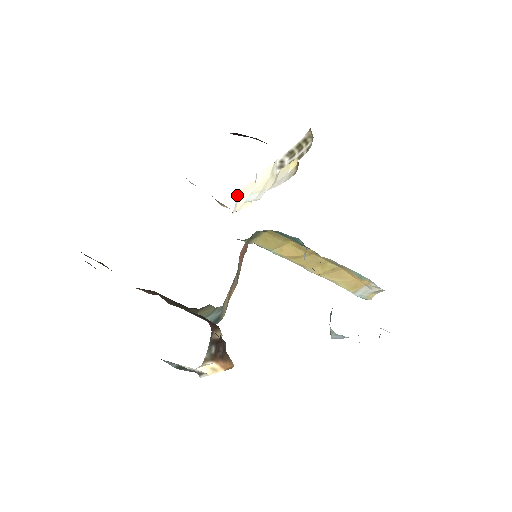
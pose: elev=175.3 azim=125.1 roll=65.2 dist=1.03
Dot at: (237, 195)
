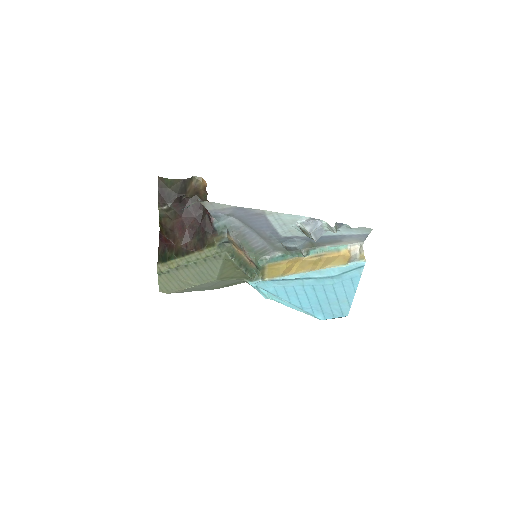
Dot at: occluded
